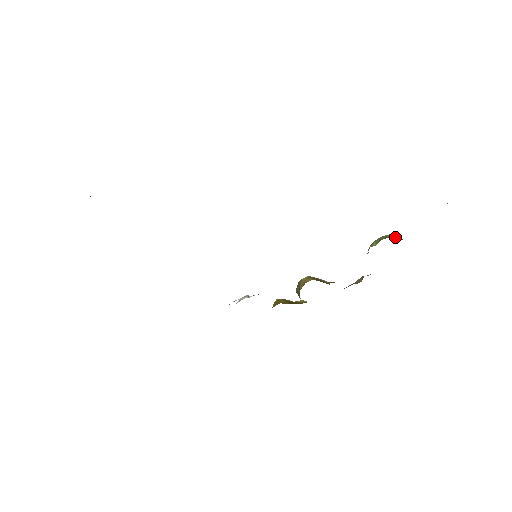
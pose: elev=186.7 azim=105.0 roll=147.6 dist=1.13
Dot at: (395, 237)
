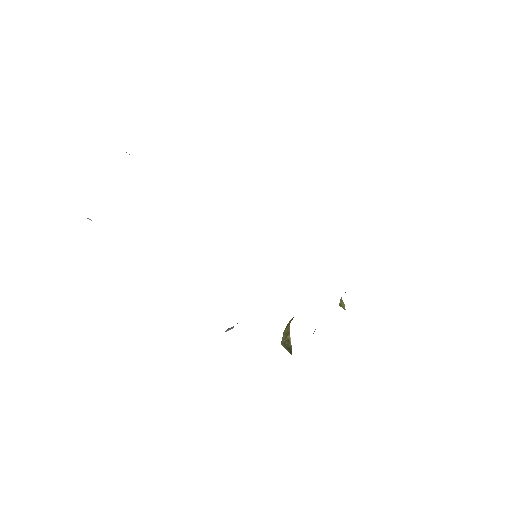
Dot at: occluded
